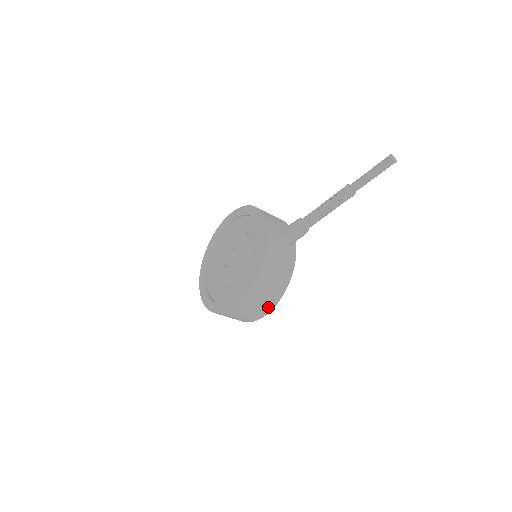
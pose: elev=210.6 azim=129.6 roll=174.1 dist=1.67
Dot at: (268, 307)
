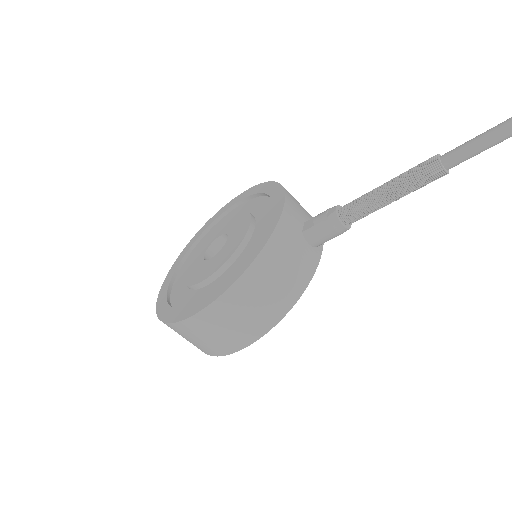
Dot at: (248, 336)
